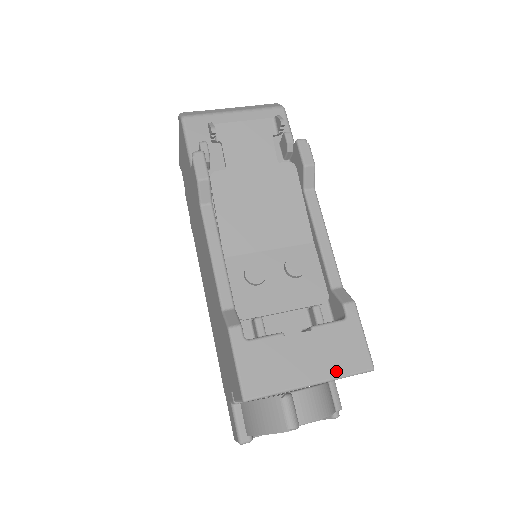
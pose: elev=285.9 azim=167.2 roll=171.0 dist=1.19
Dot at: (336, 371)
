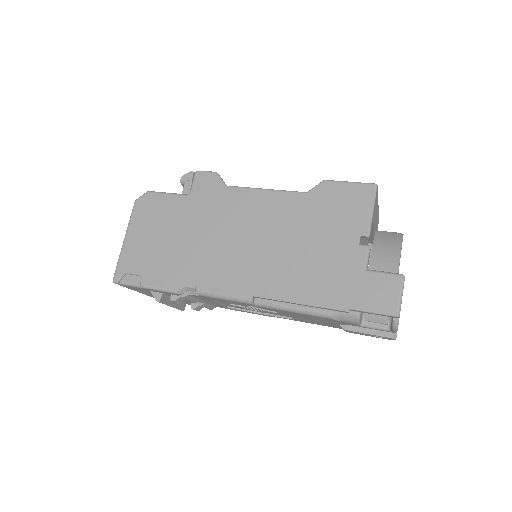
Dot at: occluded
